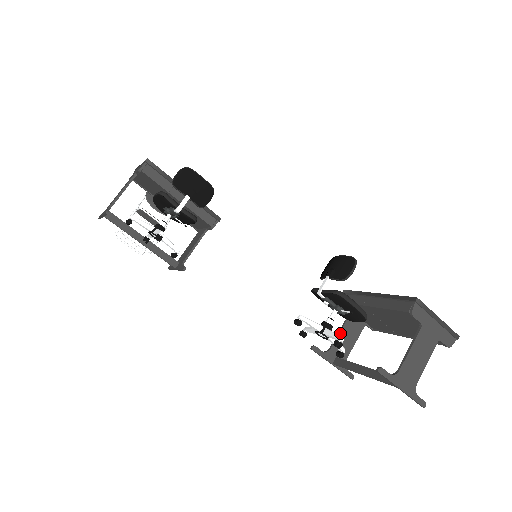
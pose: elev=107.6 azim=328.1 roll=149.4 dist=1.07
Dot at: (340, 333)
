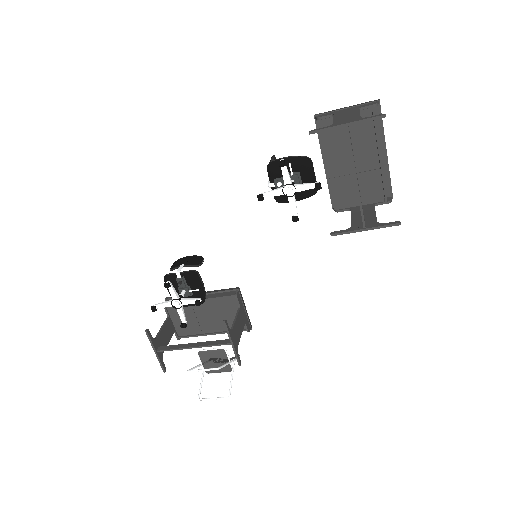
Dot at: (352, 218)
